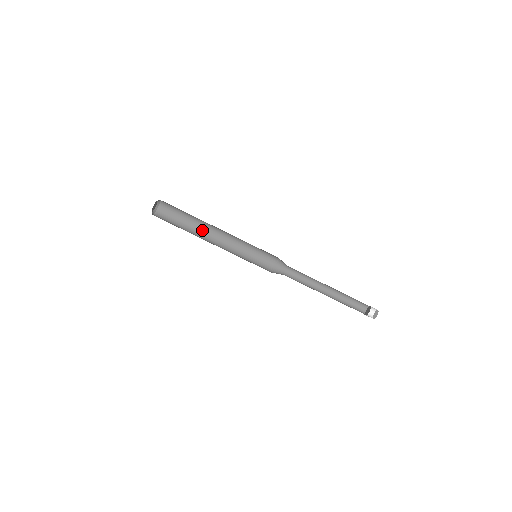
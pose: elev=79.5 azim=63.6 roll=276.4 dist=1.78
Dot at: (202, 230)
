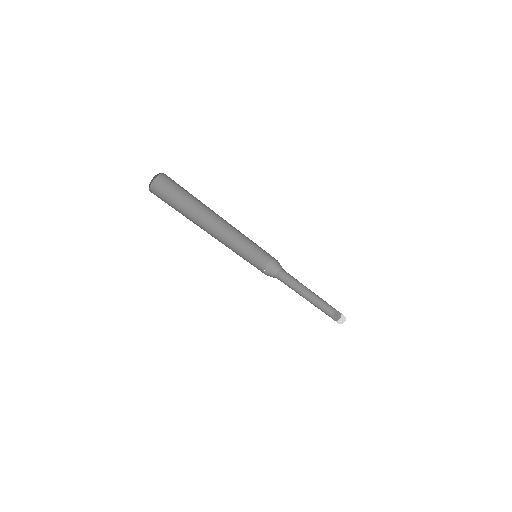
Dot at: (201, 218)
